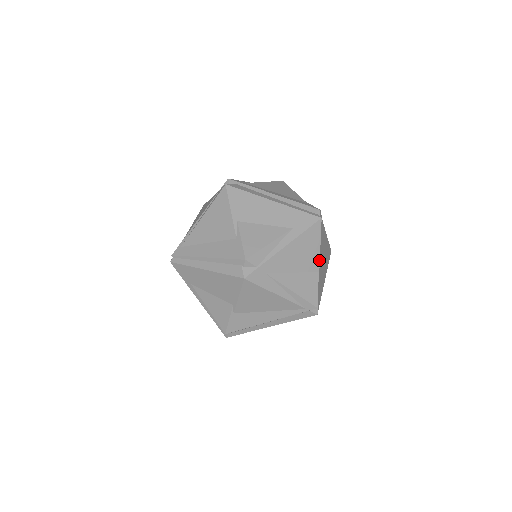
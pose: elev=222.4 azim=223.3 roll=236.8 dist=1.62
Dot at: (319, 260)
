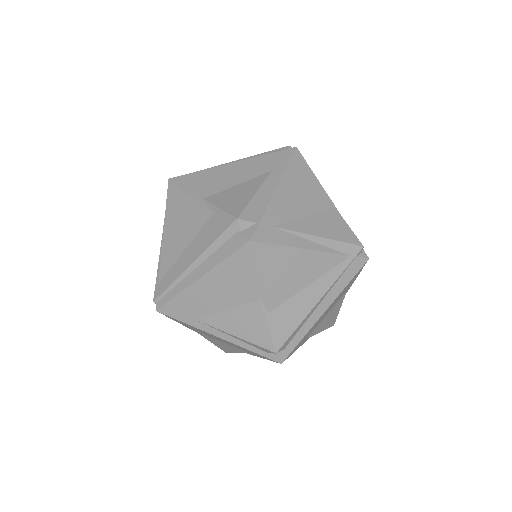
Dot at: (326, 194)
